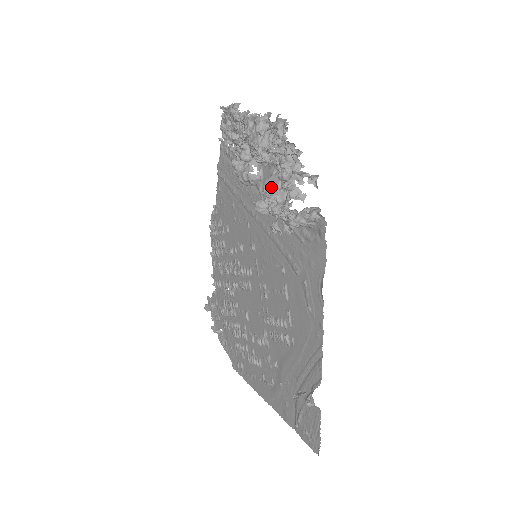
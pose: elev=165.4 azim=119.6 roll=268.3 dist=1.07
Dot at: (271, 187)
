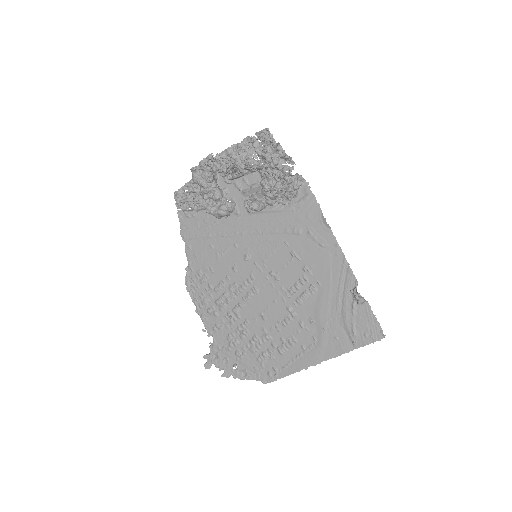
Dot at: (255, 192)
